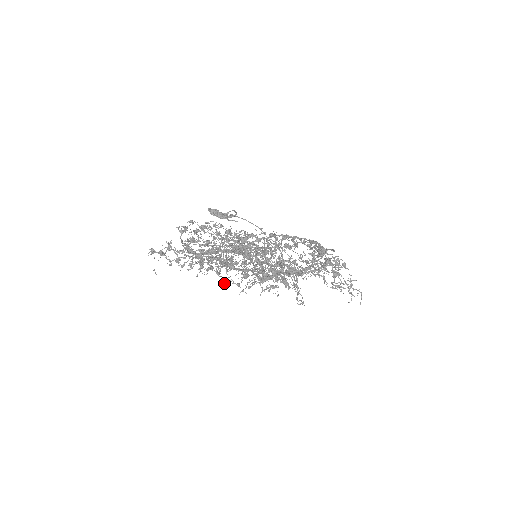
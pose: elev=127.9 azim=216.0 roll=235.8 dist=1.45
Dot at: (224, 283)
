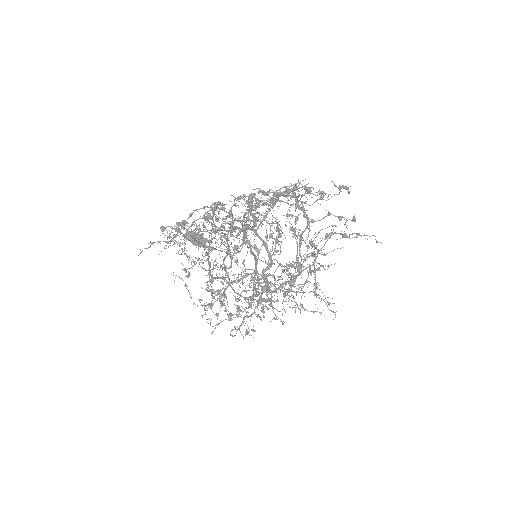
Dot at: (294, 193)
